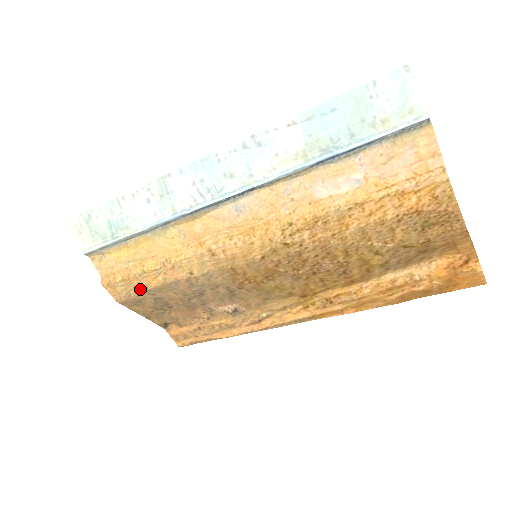
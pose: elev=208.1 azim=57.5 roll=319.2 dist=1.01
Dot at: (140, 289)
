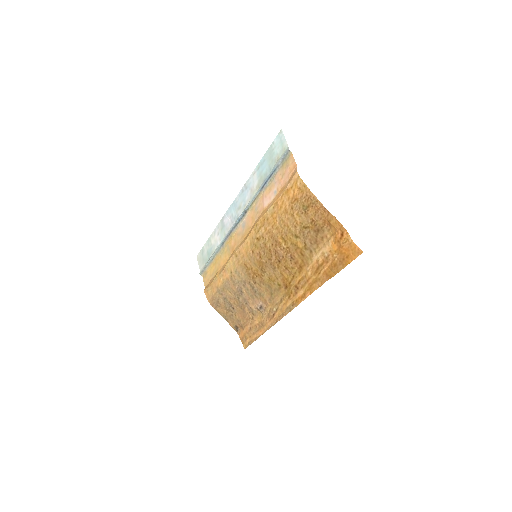
Dot at: (216, 290)
